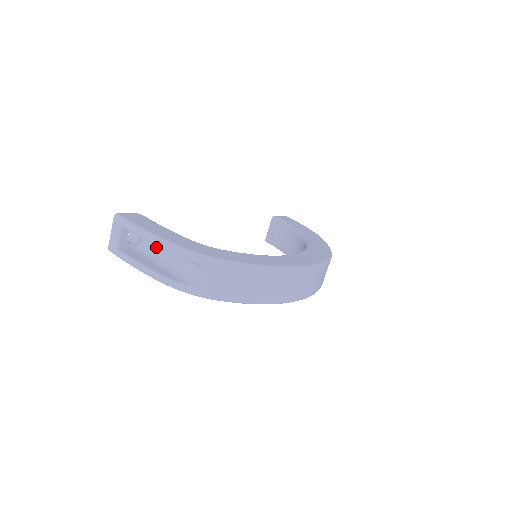
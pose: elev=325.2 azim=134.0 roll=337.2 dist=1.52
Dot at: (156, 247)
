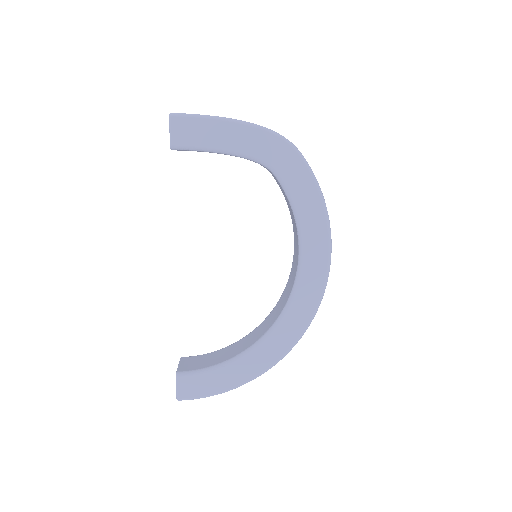
Dot at: occluded
